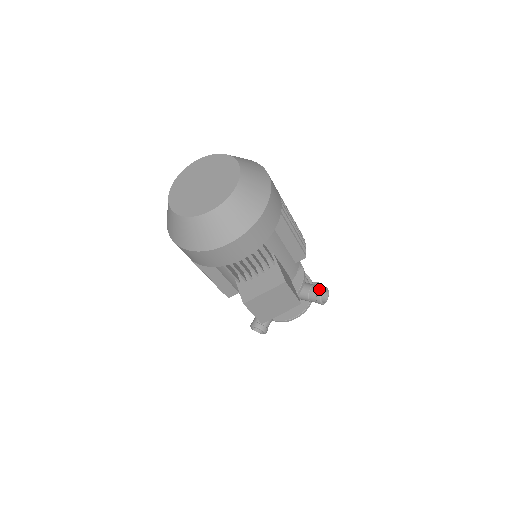
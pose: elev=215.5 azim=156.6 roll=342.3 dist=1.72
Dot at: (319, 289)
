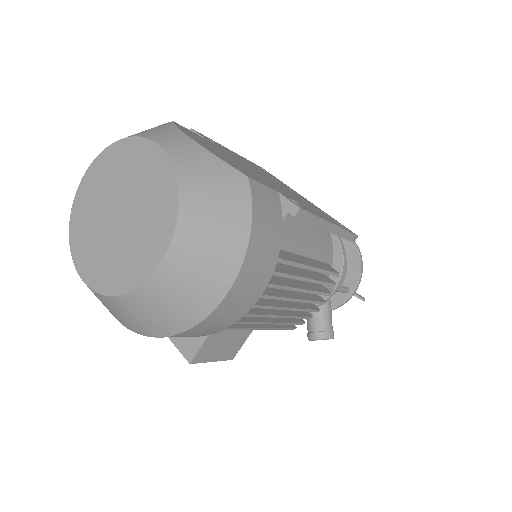
Dot at: (317, 333)
